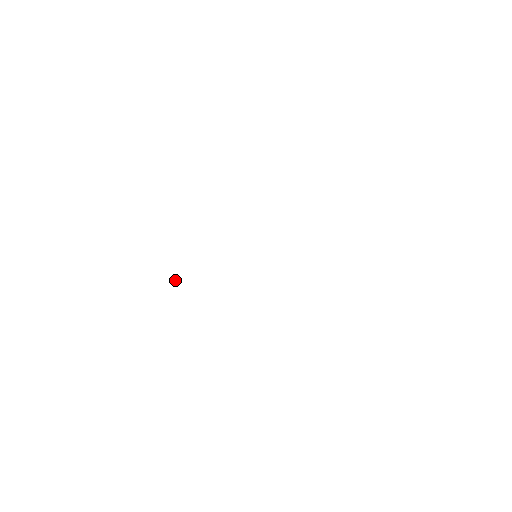
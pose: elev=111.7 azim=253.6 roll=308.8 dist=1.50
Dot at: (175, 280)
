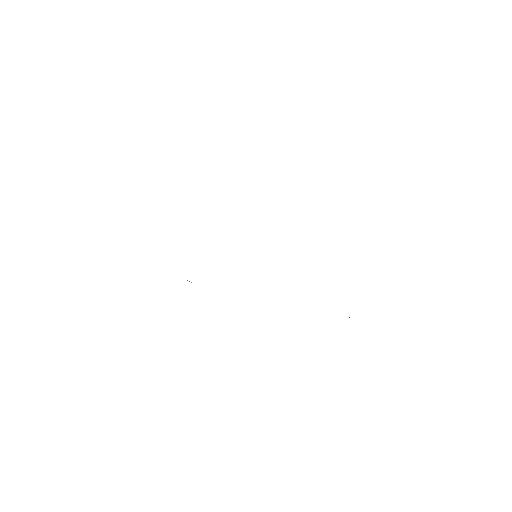
Dot at: occluded
